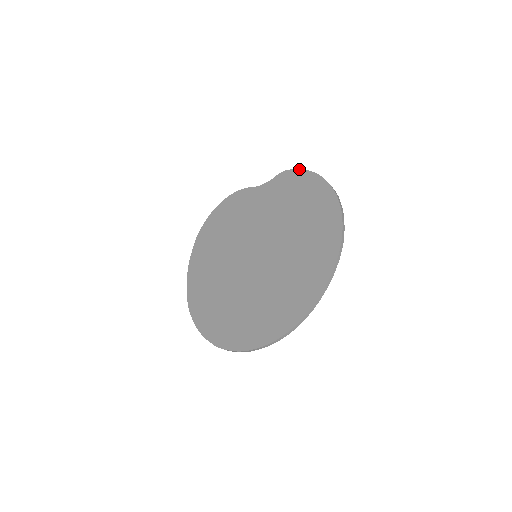
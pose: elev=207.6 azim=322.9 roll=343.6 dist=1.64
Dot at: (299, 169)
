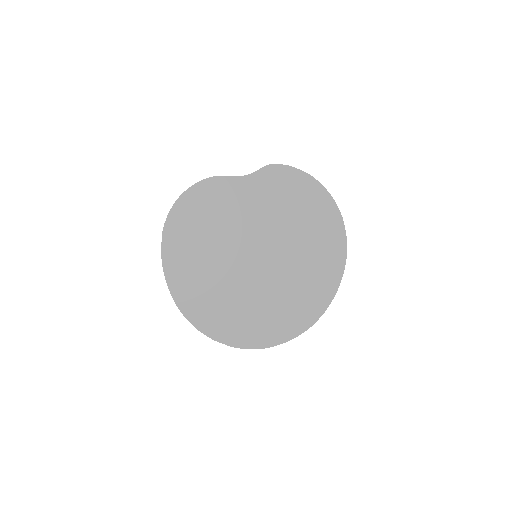
Dot at: (289, 166)
